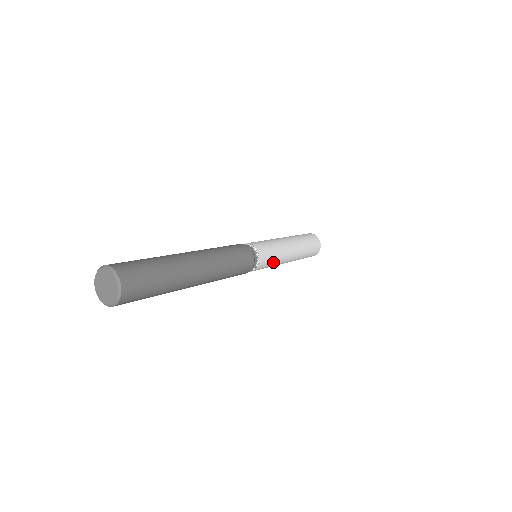
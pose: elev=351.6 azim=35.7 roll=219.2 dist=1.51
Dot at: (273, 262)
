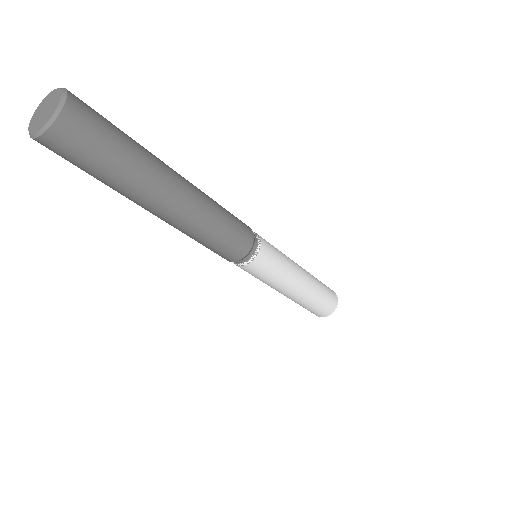
Dot at: (280, 255)
